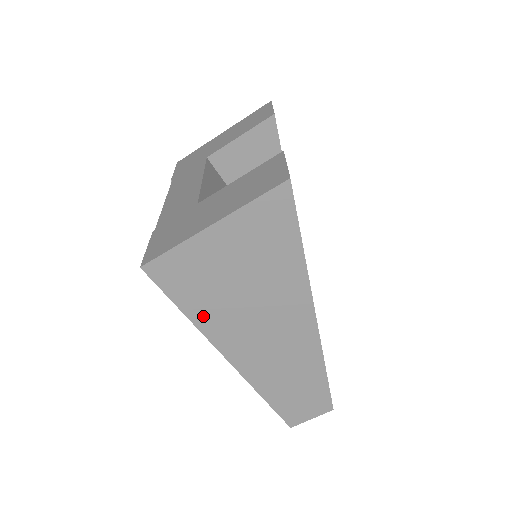
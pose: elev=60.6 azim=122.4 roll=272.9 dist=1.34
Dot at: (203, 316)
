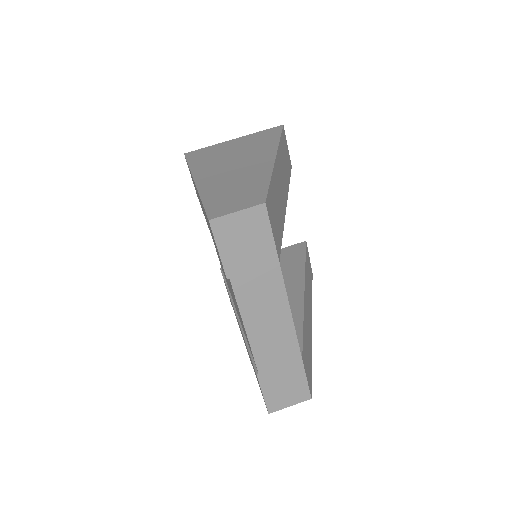
Dot at: (199, 164)
